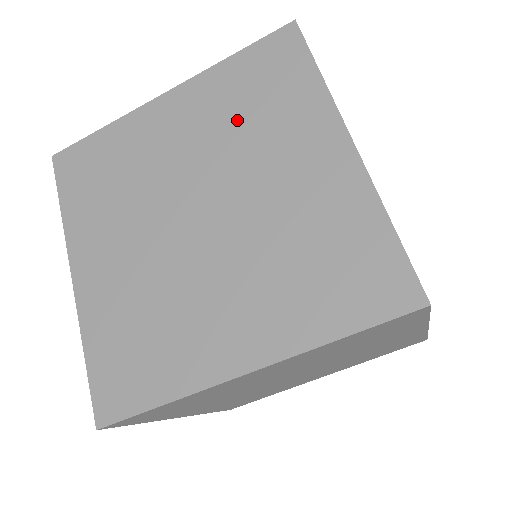
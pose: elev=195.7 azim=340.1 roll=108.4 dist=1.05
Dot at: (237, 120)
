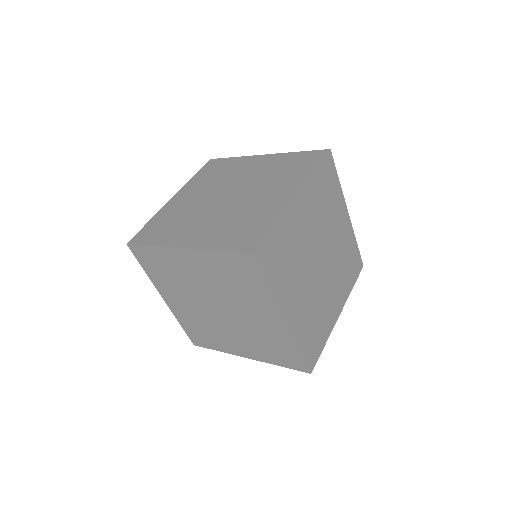
Dot at: (215, 179)
